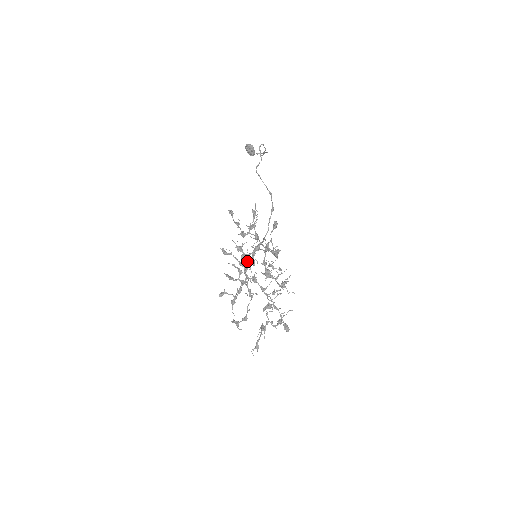
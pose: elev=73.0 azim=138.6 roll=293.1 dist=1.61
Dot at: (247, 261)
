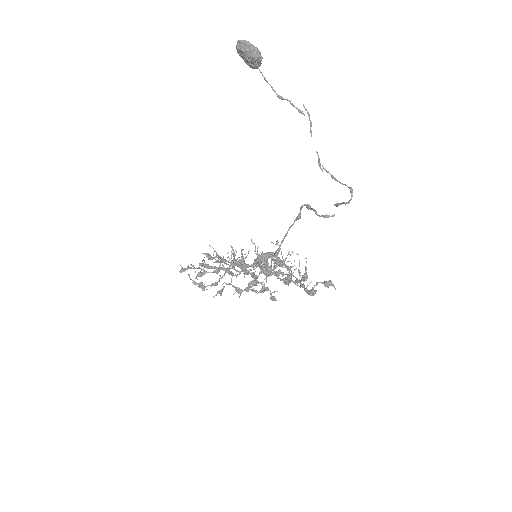
Dot at: occluded
